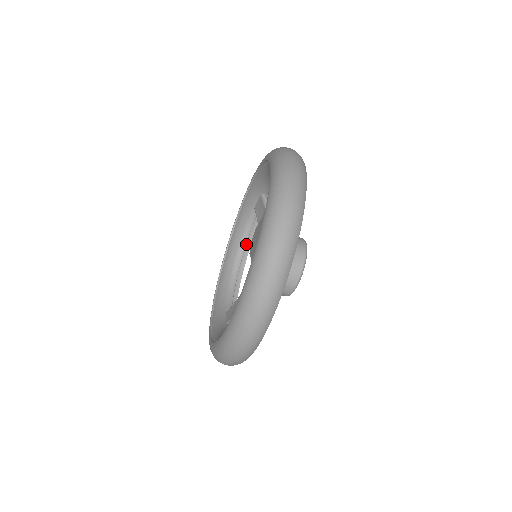
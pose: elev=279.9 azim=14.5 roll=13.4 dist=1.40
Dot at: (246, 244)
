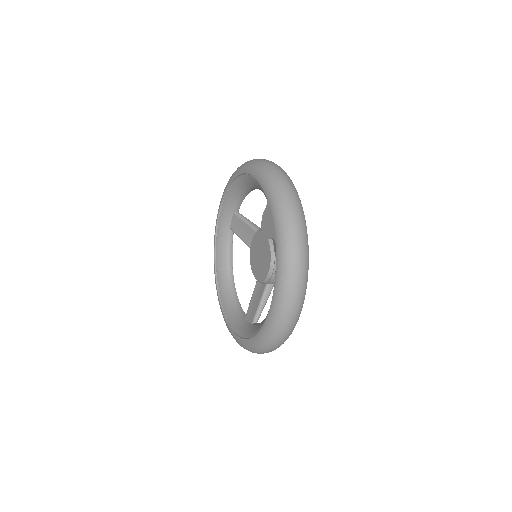
Dot at: occluded
